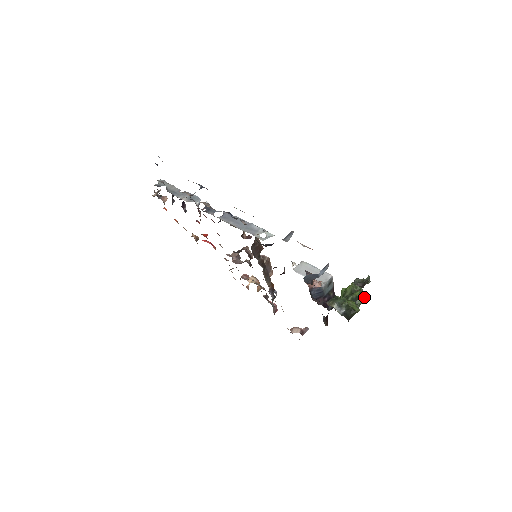
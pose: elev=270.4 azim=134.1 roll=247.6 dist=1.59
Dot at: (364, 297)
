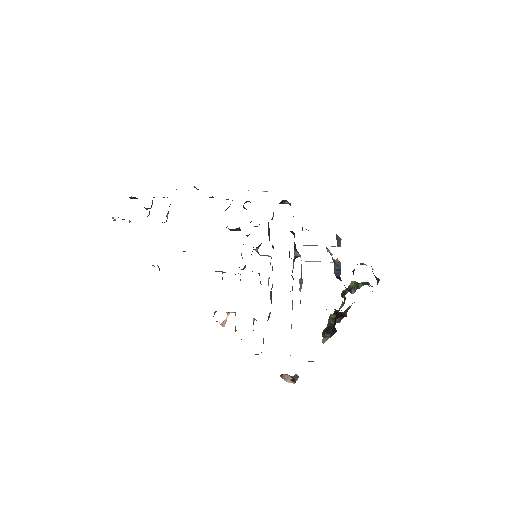
Dot at: (369, 286)
